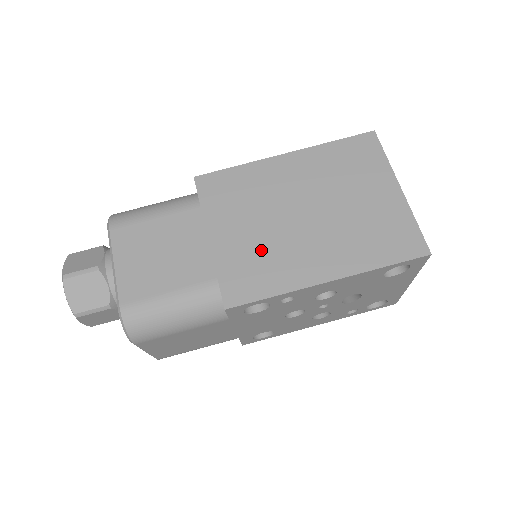
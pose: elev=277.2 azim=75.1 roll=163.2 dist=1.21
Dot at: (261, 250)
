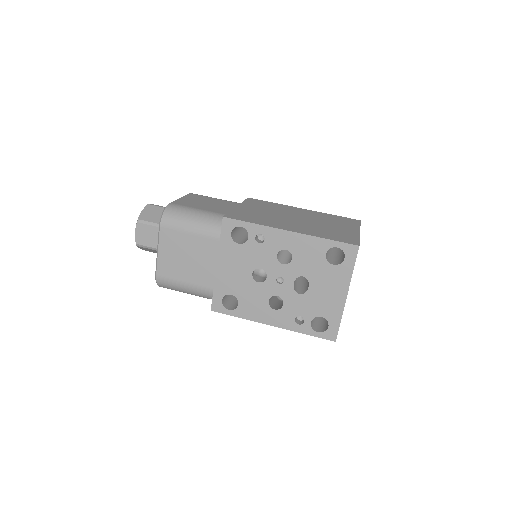
Dot at: (261, 216)
